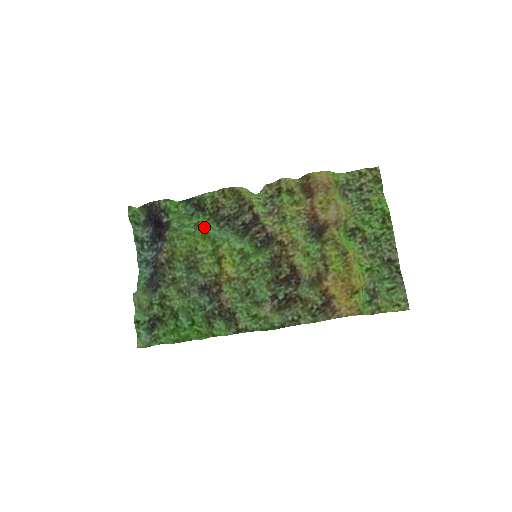
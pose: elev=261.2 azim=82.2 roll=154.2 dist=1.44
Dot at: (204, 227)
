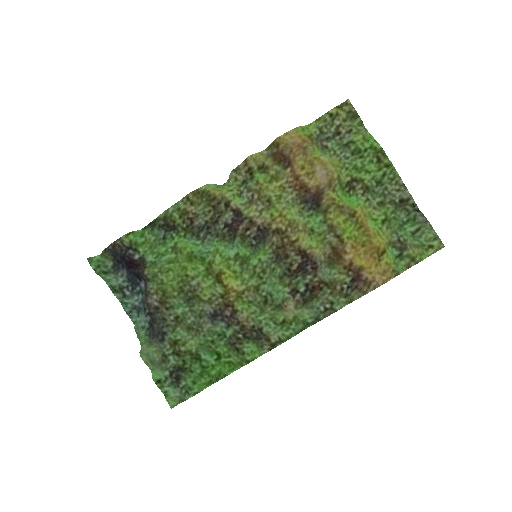
Dot at: (184, 248)
